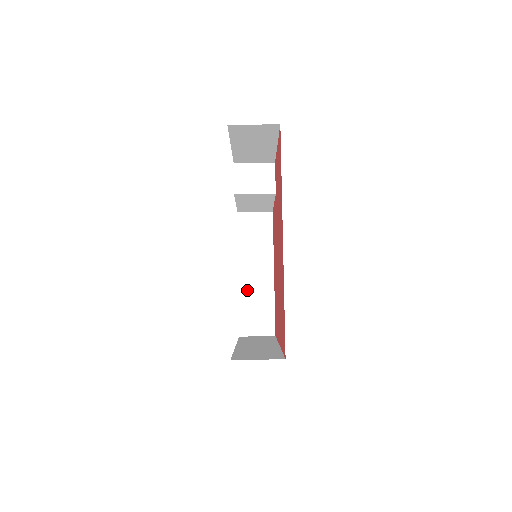
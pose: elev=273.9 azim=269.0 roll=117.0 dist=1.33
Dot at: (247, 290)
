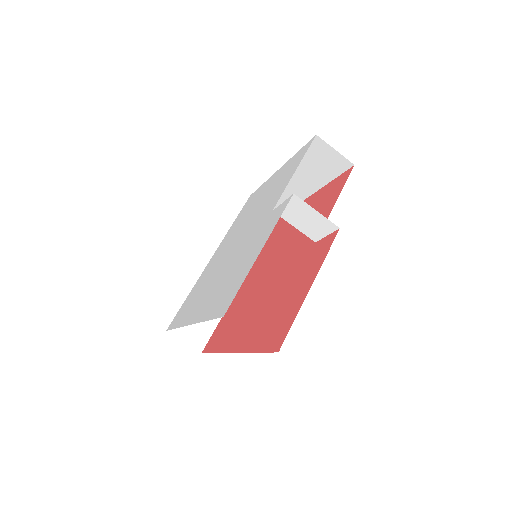
Dot at: occluded
